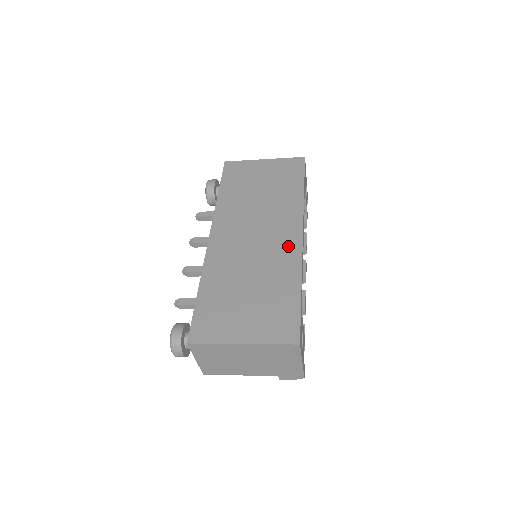
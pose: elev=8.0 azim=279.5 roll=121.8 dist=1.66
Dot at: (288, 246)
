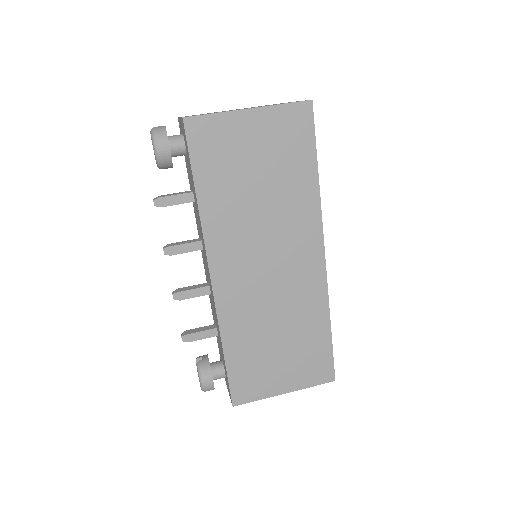
Dot at: (311, 276)
